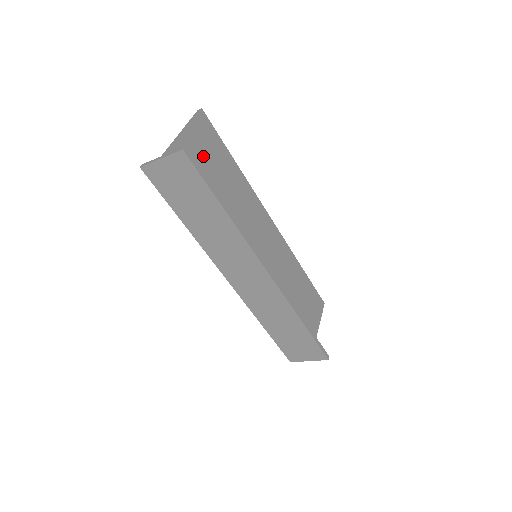
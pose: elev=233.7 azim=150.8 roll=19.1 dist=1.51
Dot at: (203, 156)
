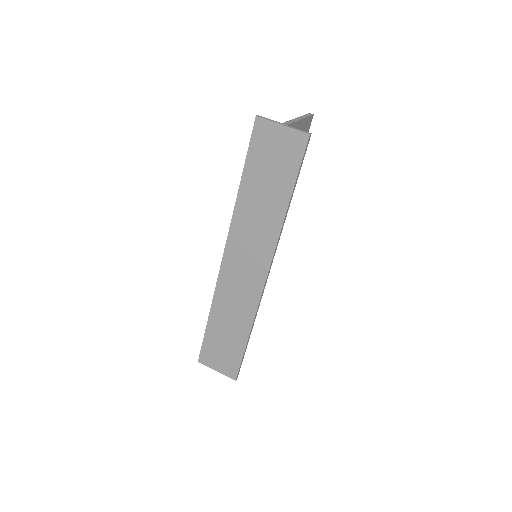
Dot at: occluded
